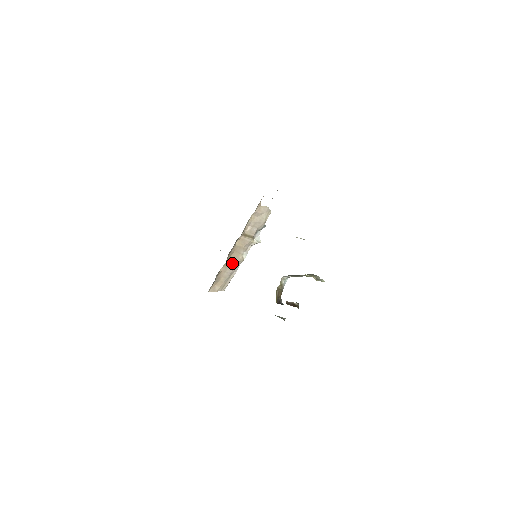
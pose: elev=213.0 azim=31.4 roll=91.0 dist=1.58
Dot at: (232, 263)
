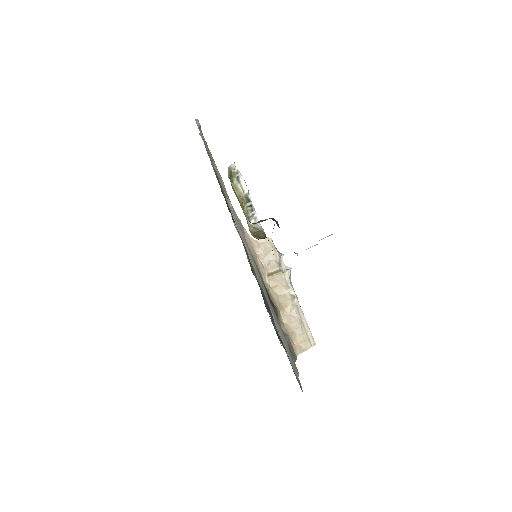
Dot at: (288, 309)
